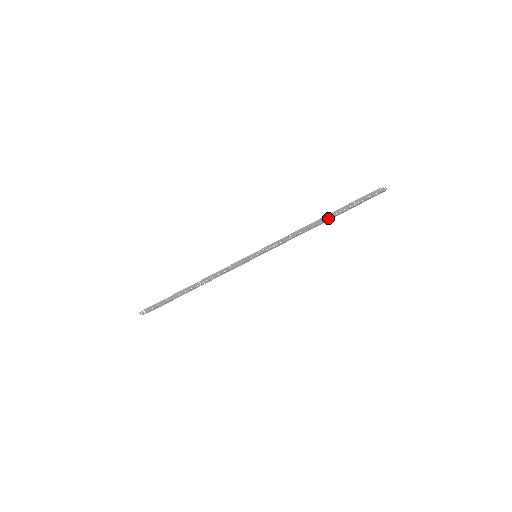
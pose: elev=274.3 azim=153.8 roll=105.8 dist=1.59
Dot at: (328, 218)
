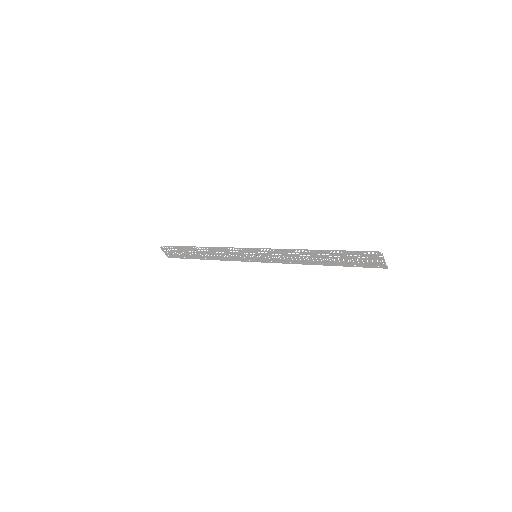
Dot at: (322, 252)
